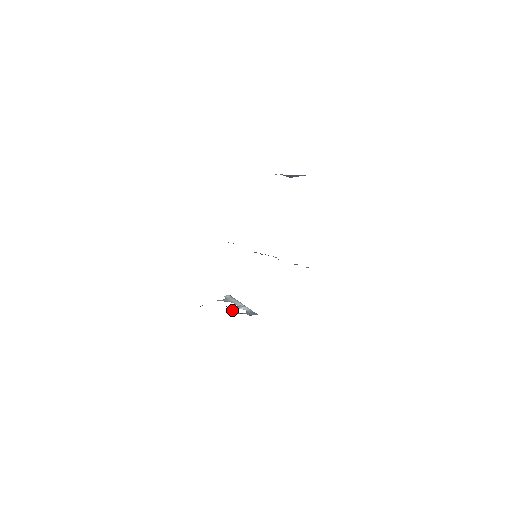
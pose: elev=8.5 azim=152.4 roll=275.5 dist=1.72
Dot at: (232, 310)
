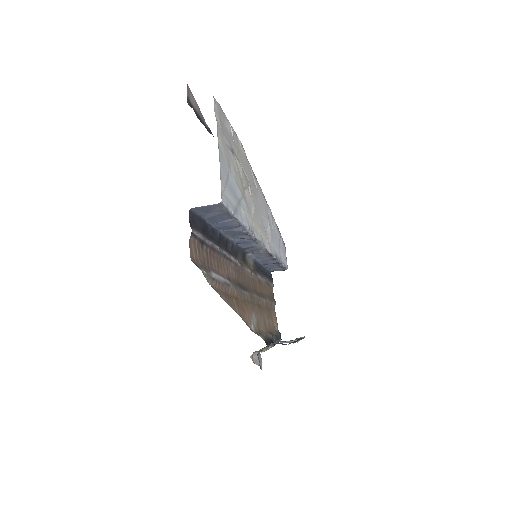
Dot at: (274, 344)
